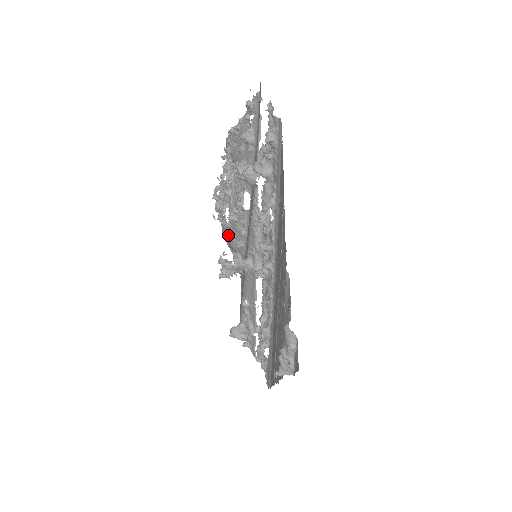
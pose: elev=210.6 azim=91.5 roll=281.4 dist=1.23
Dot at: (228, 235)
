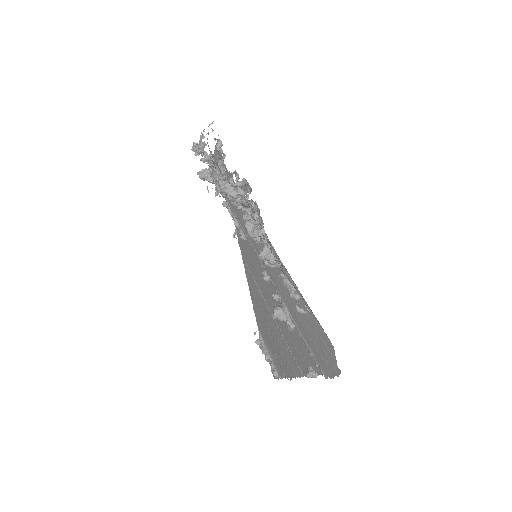
Dot at: (219, 171)
